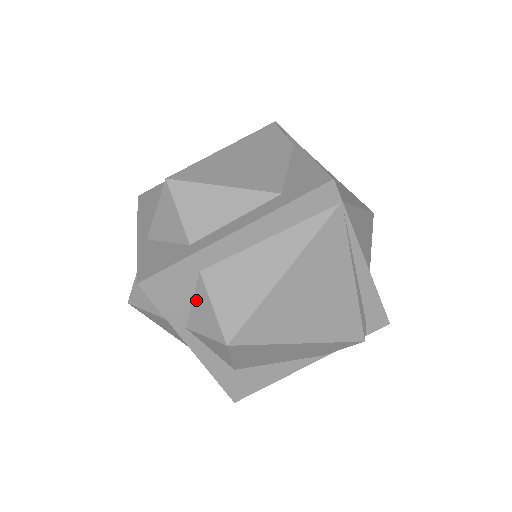
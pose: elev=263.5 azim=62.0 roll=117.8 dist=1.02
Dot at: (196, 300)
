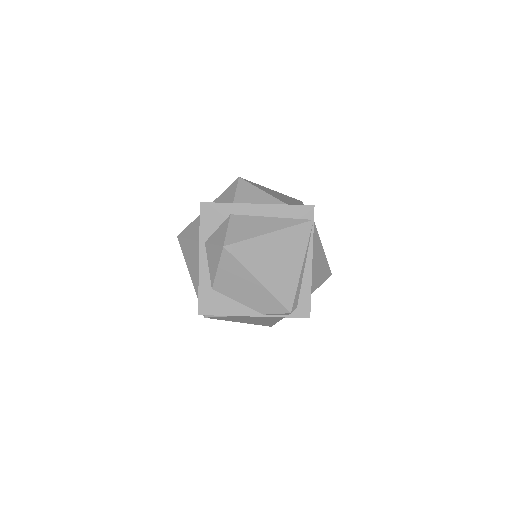
Dot at: (220, 228)
